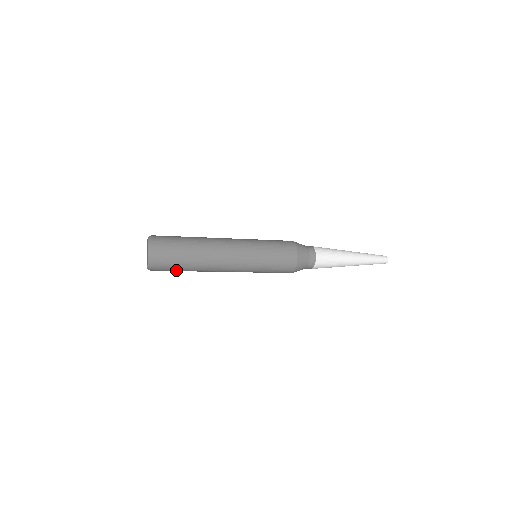
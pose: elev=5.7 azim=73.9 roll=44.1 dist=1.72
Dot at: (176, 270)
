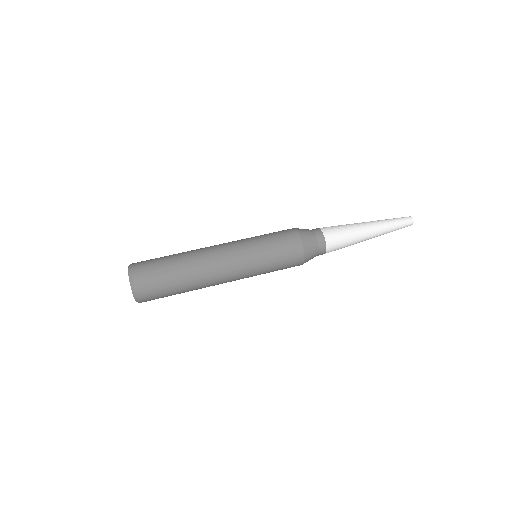
Dot at: occluded
